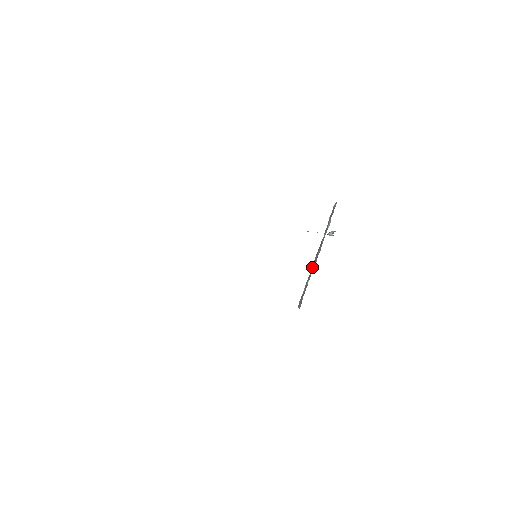
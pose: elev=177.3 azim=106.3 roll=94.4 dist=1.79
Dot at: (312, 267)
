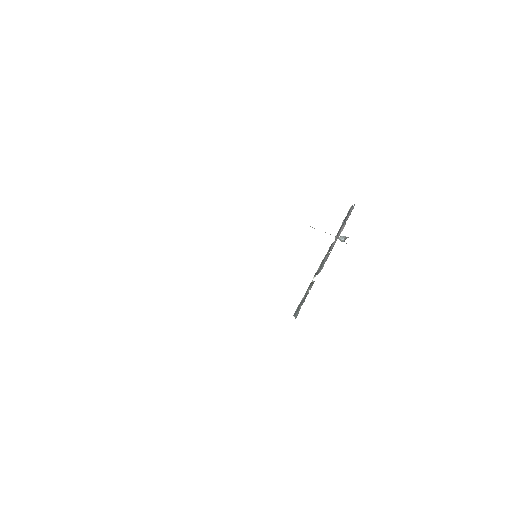
Dot at: (316, 274)
